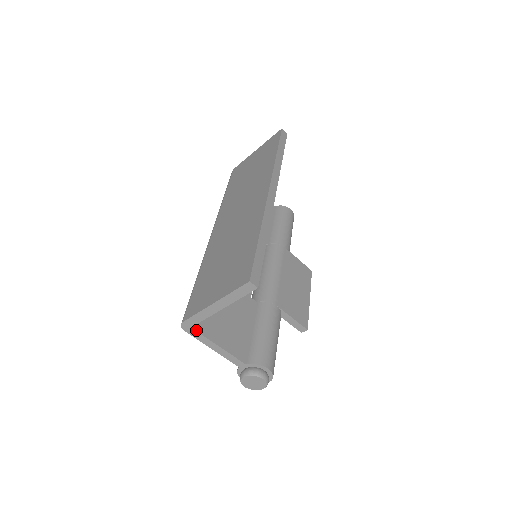
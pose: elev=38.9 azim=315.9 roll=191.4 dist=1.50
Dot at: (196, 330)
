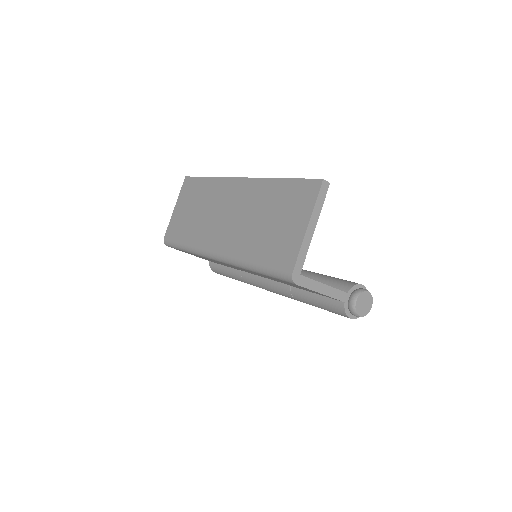
Dot at: (304, 276)
